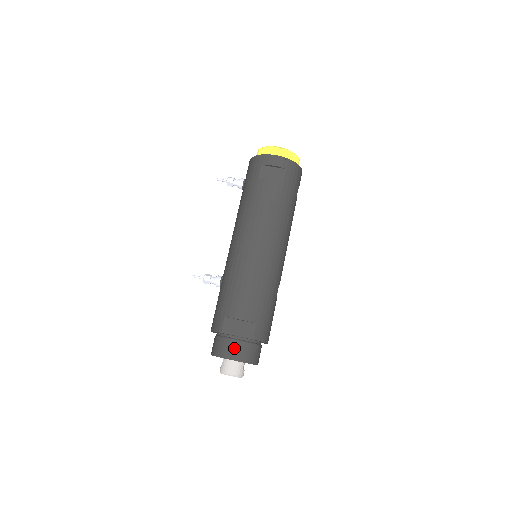
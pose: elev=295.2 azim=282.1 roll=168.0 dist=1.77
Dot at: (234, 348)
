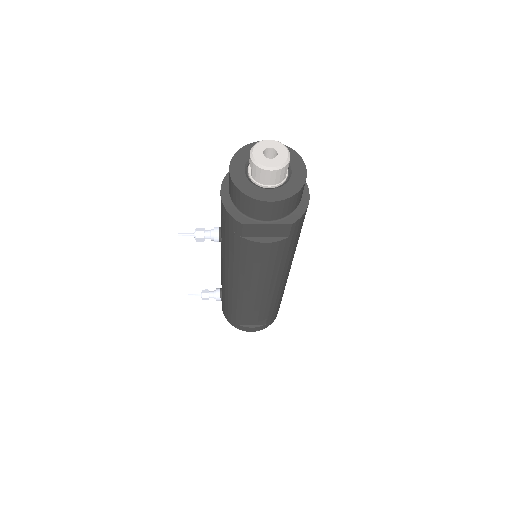
Dot at: occluded
